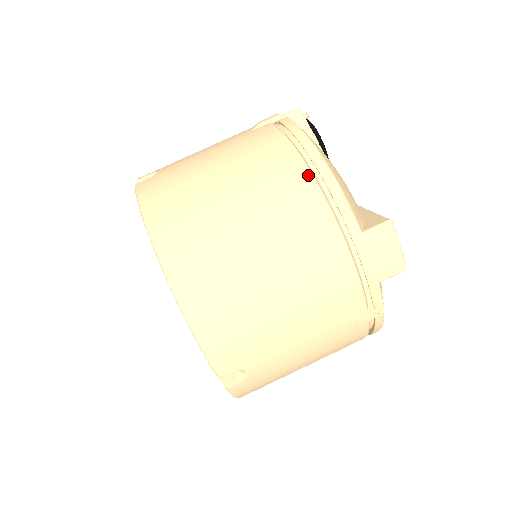
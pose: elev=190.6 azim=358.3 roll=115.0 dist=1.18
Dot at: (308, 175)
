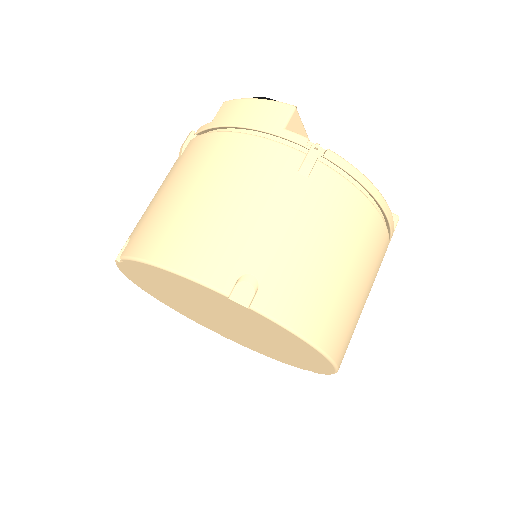
Dot at: (382, 221)
